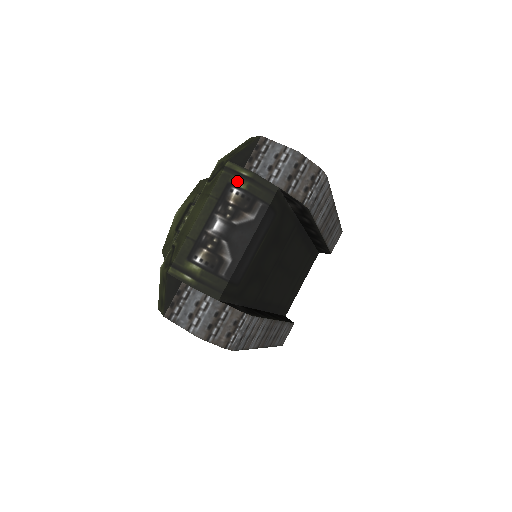
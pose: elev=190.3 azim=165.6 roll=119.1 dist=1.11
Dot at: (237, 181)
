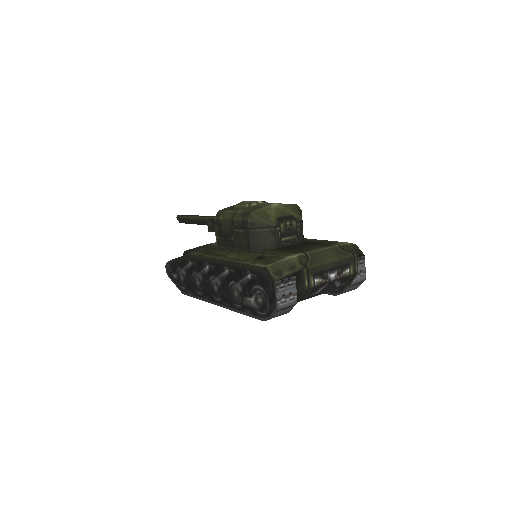
Dot at: (352, 267)
